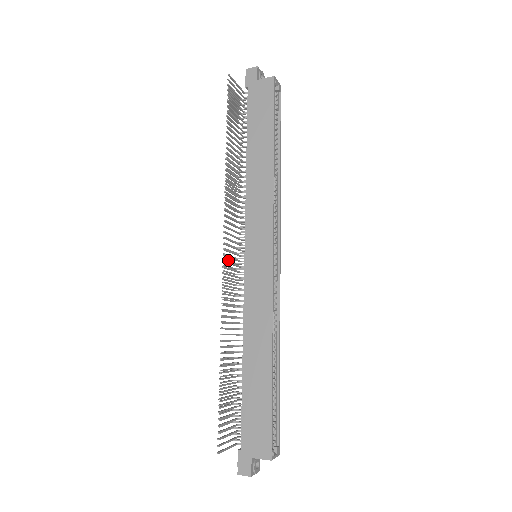
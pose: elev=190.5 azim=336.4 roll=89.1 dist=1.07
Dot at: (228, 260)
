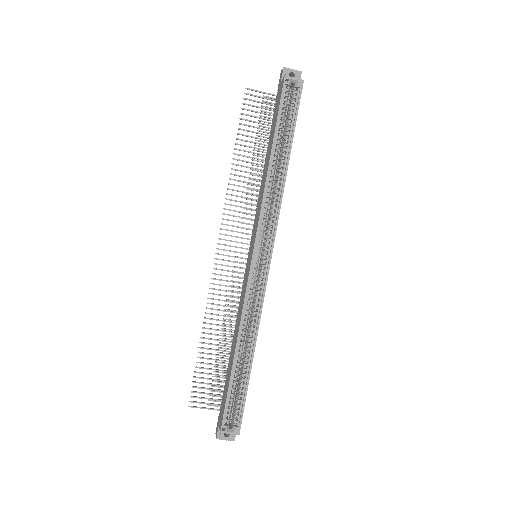
Dot at: (242, 257)
